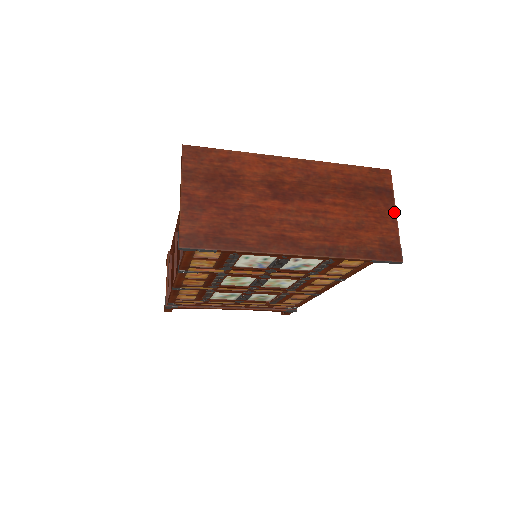
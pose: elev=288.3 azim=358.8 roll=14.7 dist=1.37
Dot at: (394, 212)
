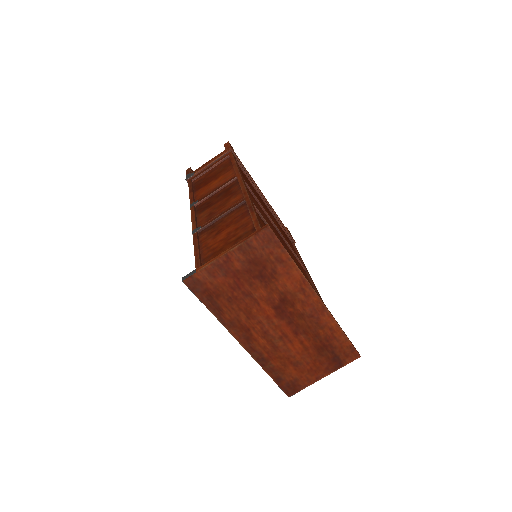
Dot at: (325, 375)
